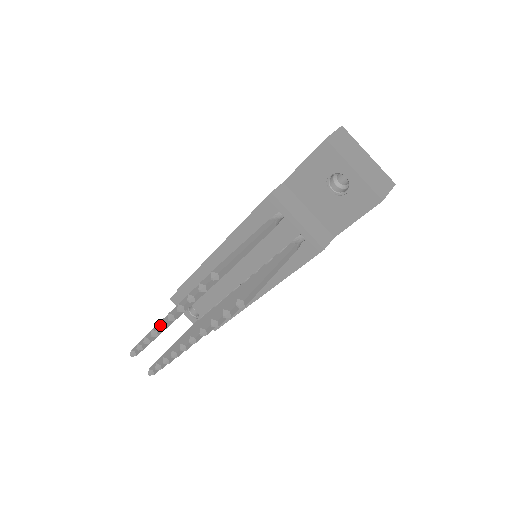
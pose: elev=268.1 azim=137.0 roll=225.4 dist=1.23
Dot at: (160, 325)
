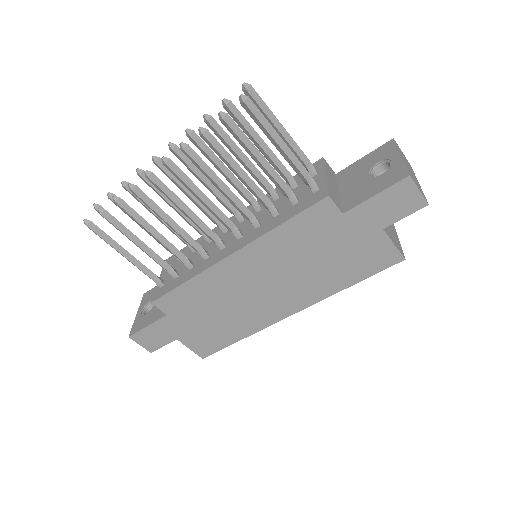
Dot at: (155, 156)
